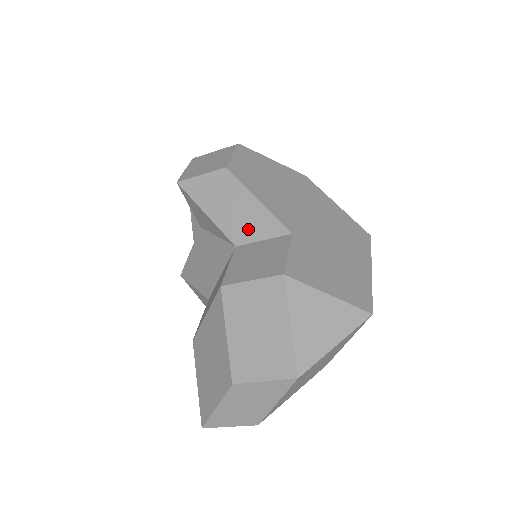
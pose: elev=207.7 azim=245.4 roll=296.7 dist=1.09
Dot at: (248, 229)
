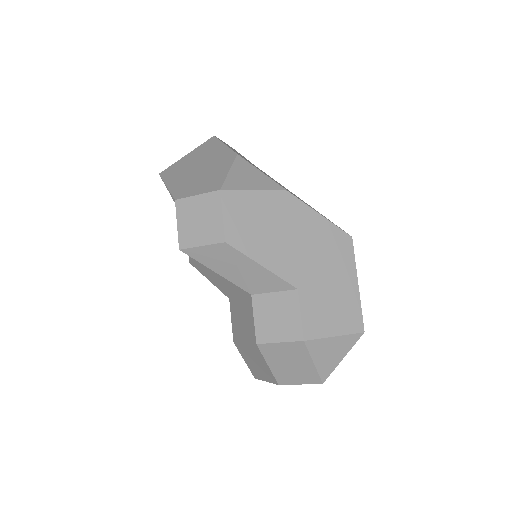
Dot at: (259, 285)
